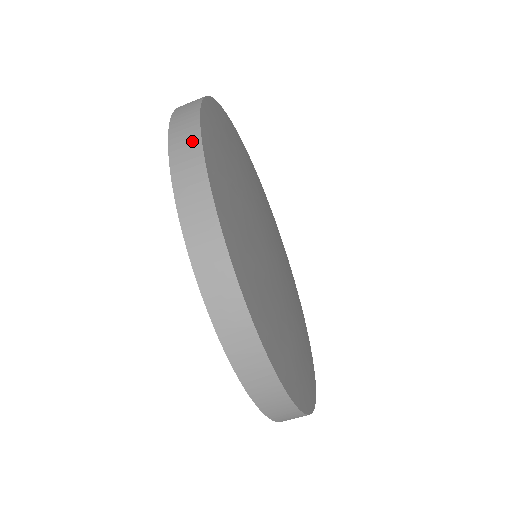
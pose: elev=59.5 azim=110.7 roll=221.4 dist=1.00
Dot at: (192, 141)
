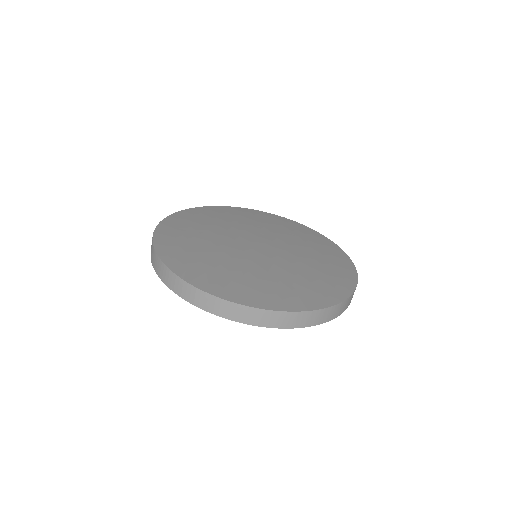
Dot at: (165, 270)
